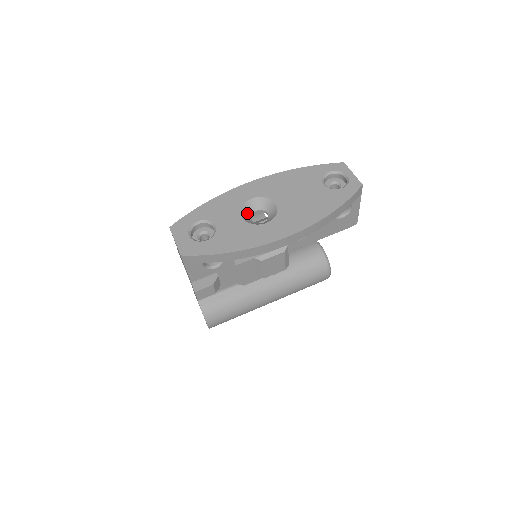
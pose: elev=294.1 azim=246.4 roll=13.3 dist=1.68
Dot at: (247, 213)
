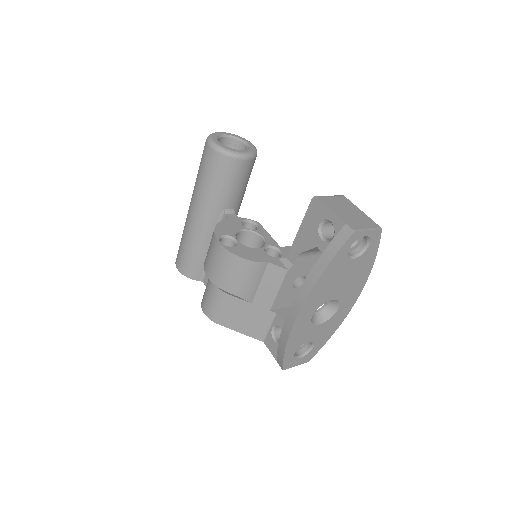
Dot at: (314, 317)
